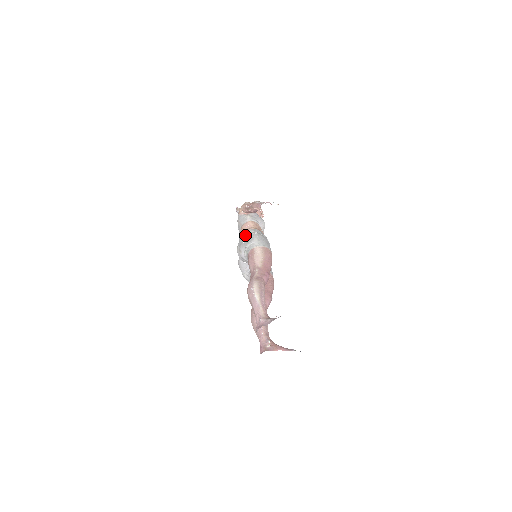
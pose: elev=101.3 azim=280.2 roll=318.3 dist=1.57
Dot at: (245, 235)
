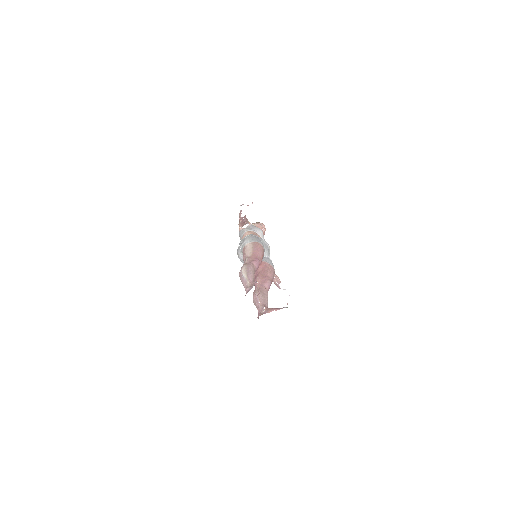
Dot at: (240, 241)
